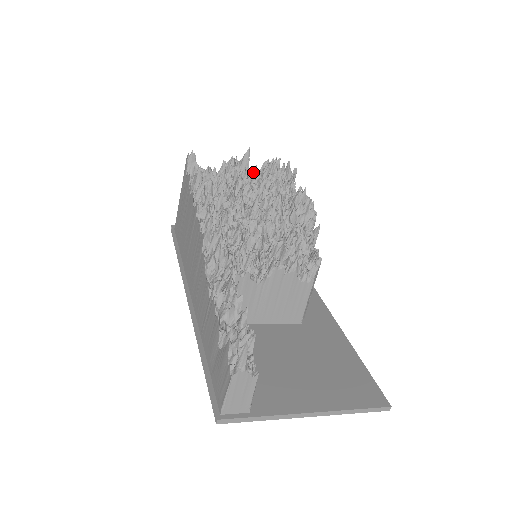
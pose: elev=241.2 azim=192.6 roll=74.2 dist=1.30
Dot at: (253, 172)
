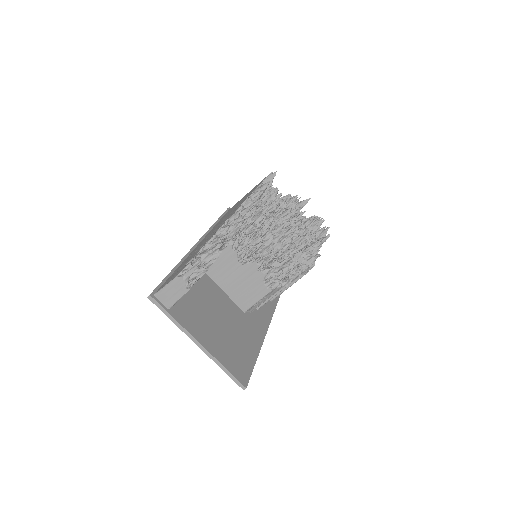
Dot at: (300, 212)
